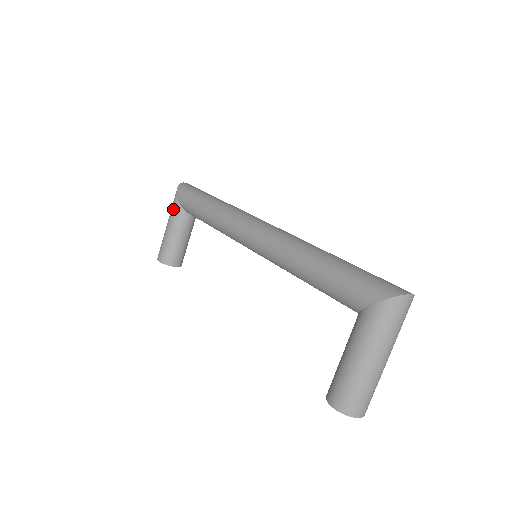
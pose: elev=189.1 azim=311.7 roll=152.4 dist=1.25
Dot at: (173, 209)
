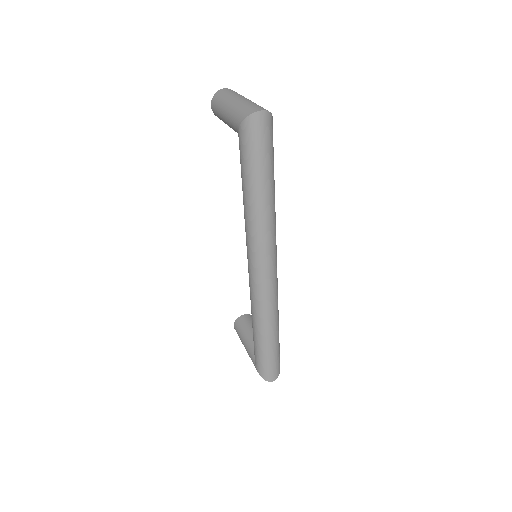
Dot at: (232, 123)
